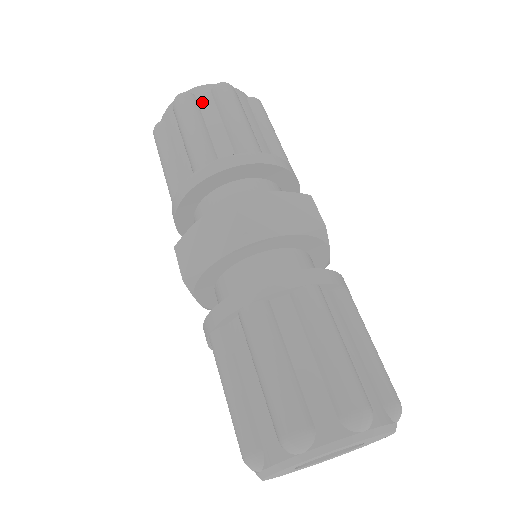
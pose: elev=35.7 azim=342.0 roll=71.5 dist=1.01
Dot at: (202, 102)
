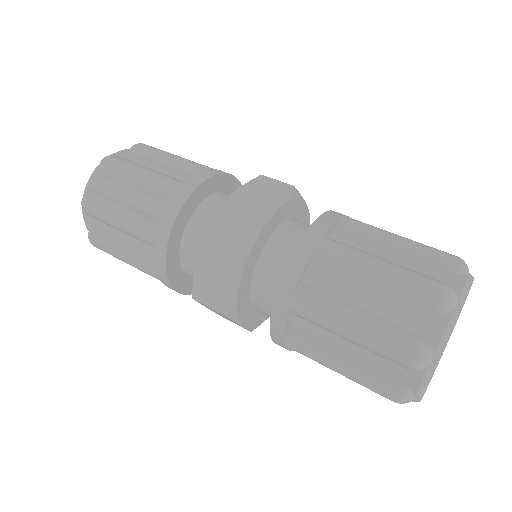
Dot at: (99, 230)
